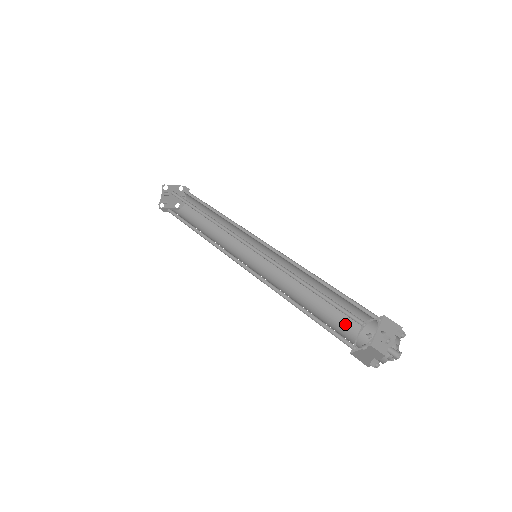
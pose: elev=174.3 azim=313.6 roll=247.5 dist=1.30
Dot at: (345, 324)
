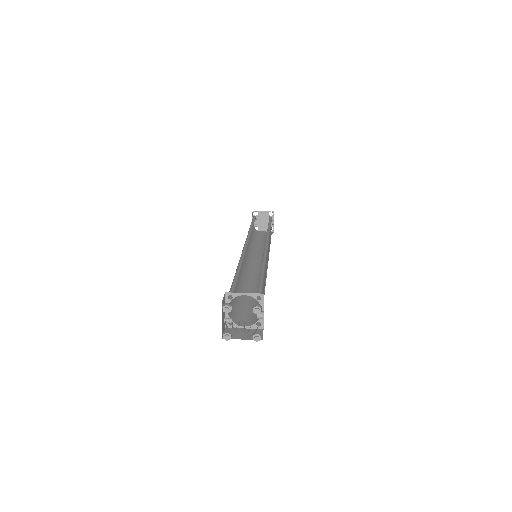
Dot at: occluded
